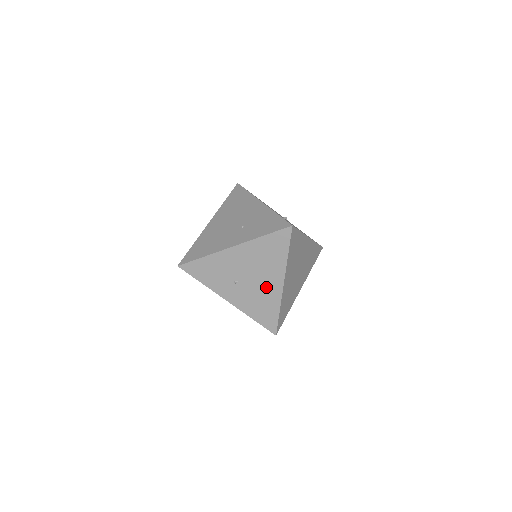
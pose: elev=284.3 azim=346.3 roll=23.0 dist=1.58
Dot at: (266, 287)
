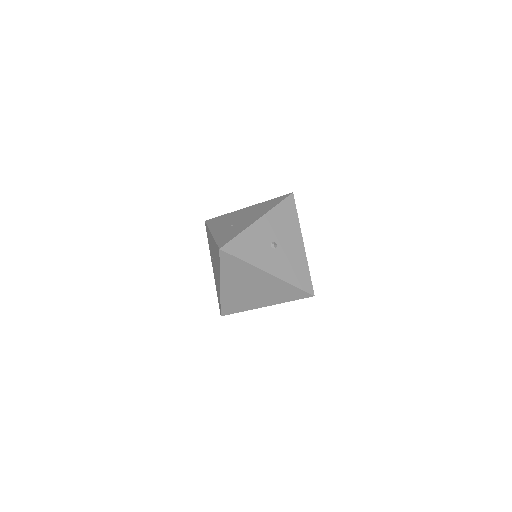
Dot at: occluded
